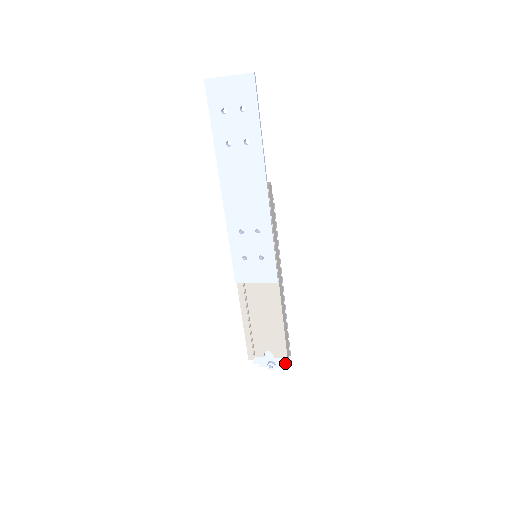
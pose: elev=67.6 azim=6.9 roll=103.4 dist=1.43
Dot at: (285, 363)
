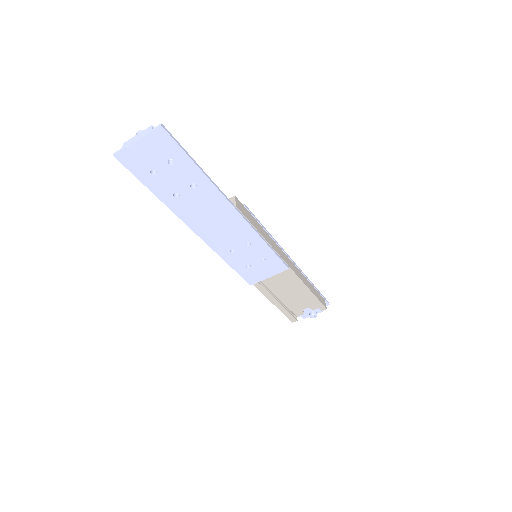
Dot at: occluded
